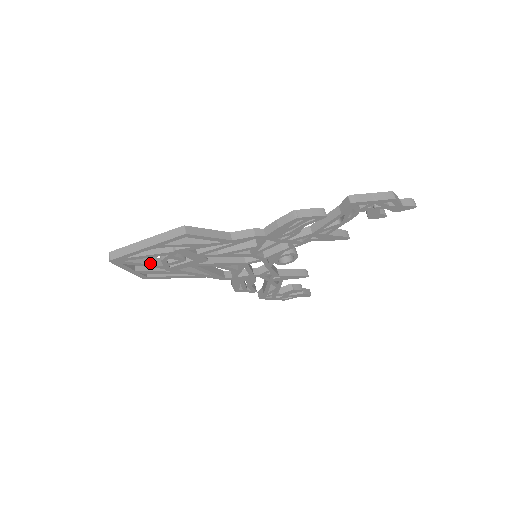
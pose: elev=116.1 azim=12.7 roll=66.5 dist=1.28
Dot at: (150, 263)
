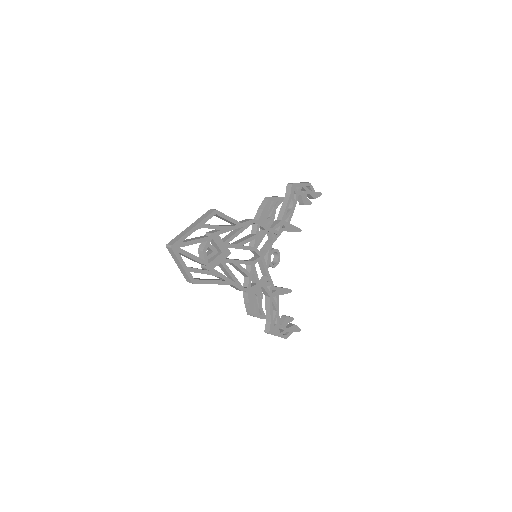
Dot at: (195, 256)
